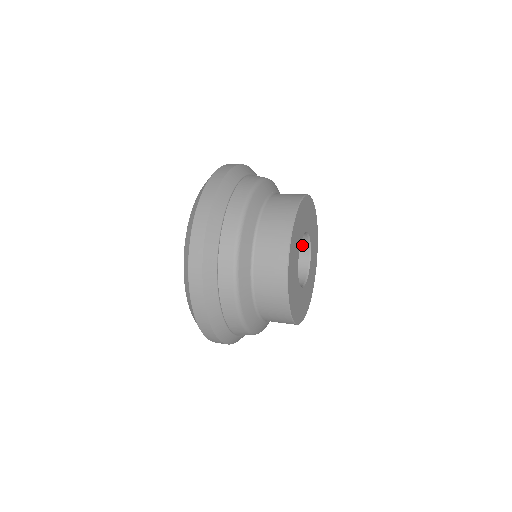
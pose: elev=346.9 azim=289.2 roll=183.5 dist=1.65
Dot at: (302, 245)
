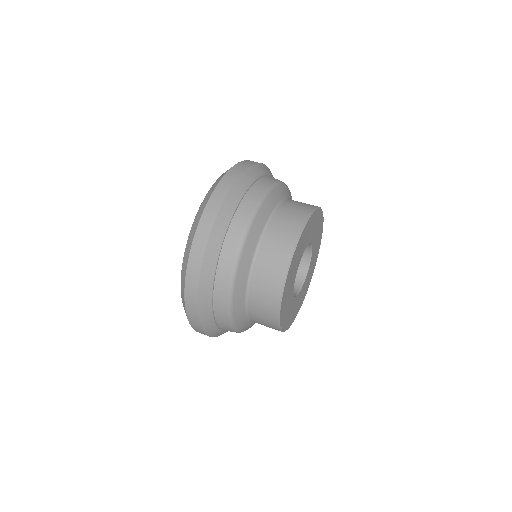
Dot at: occluded
